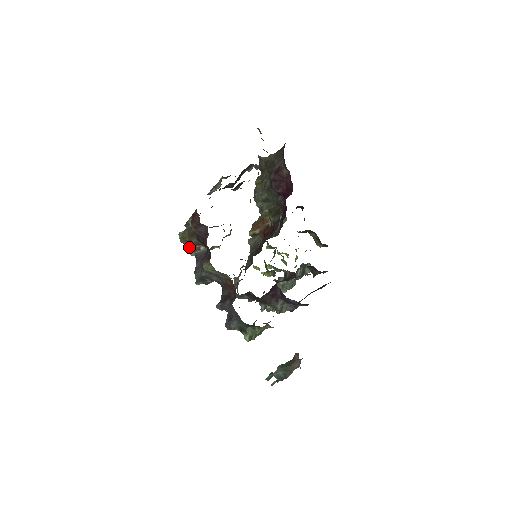
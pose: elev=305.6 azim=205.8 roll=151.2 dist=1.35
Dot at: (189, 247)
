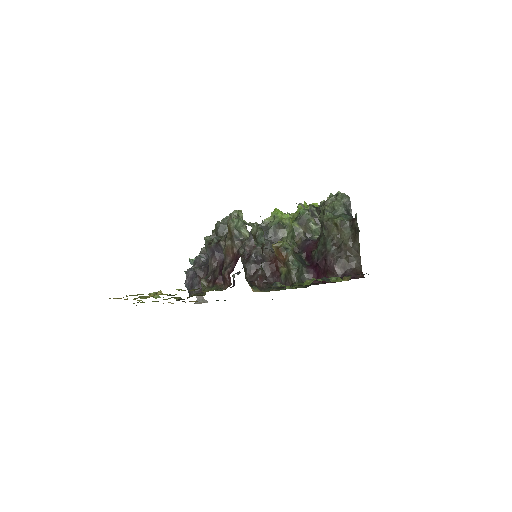
Dot at: occluded
